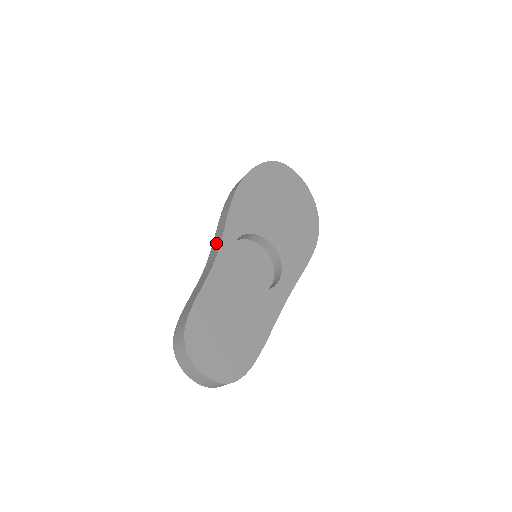
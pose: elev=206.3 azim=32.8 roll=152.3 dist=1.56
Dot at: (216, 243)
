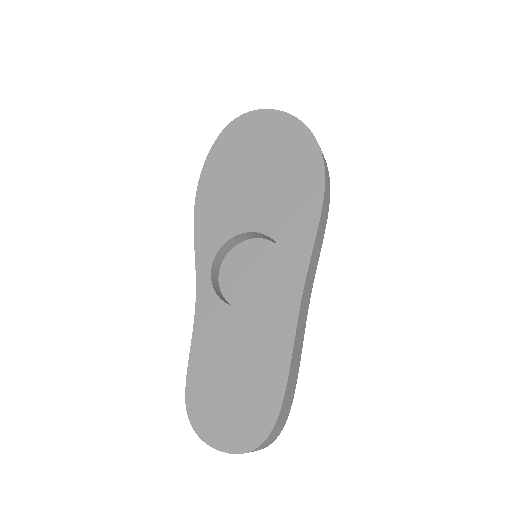
Dot at: occluded
